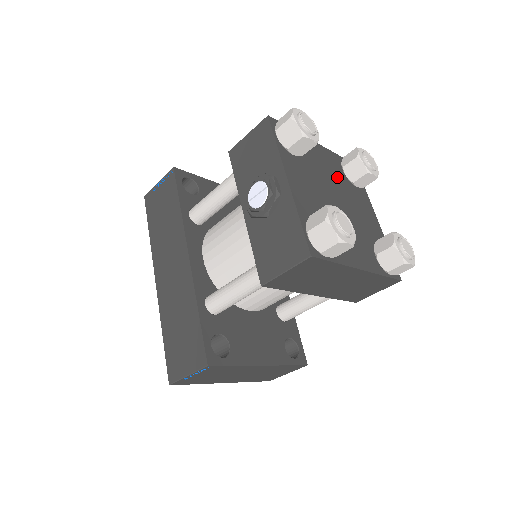
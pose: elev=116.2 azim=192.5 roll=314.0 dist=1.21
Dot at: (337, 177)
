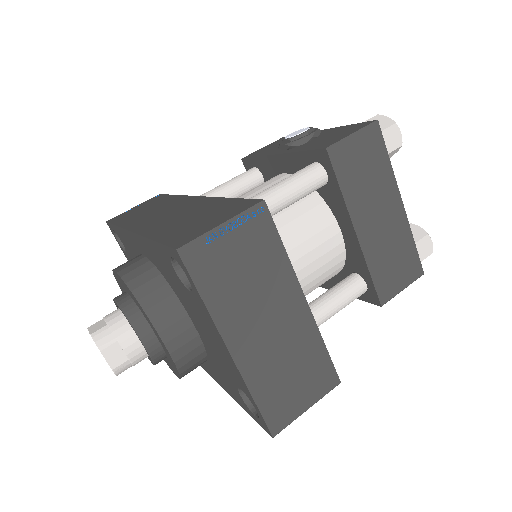
Dot at: occluded
